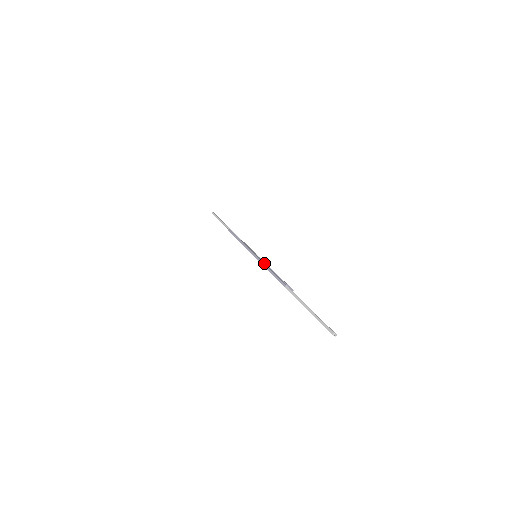
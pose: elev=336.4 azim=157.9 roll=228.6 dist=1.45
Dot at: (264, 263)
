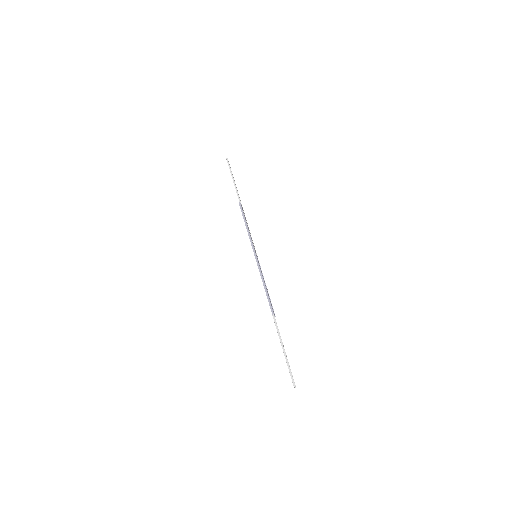
Dot at: occluded
